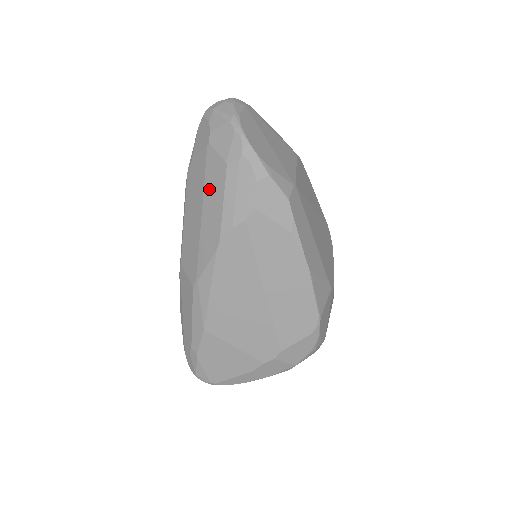
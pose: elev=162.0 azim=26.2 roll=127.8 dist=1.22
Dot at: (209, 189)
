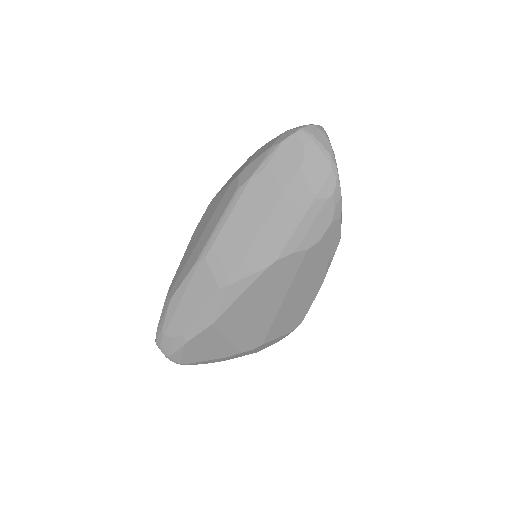
Dot at: (282, 210)
